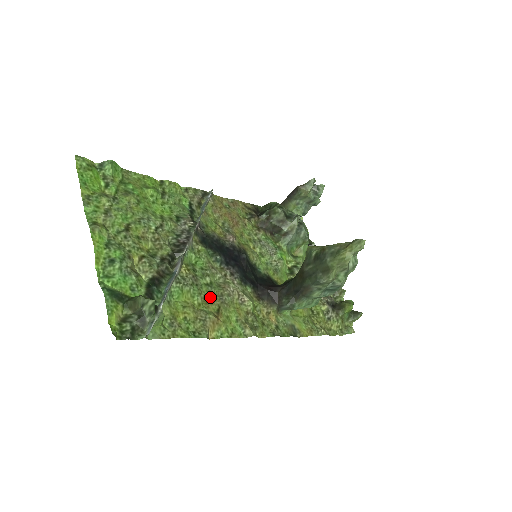
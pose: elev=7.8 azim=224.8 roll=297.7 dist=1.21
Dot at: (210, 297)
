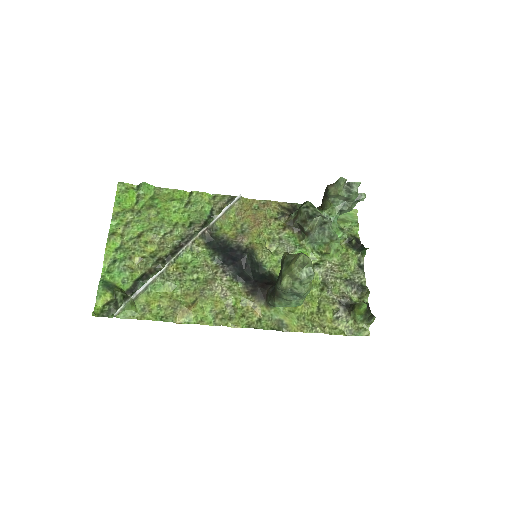
Dot at: (191, 290)
